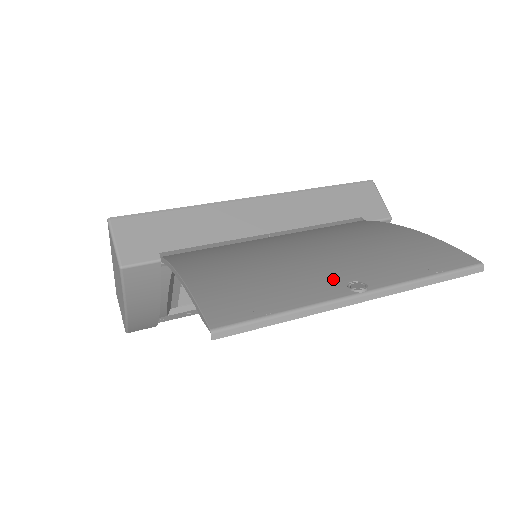
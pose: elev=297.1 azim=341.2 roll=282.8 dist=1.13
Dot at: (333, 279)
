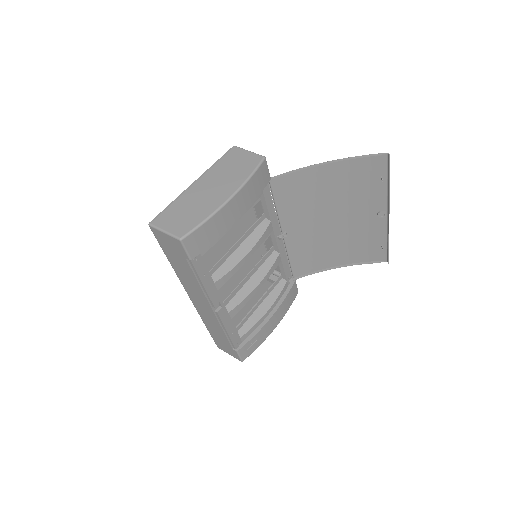
Dot at: (371, 209)
